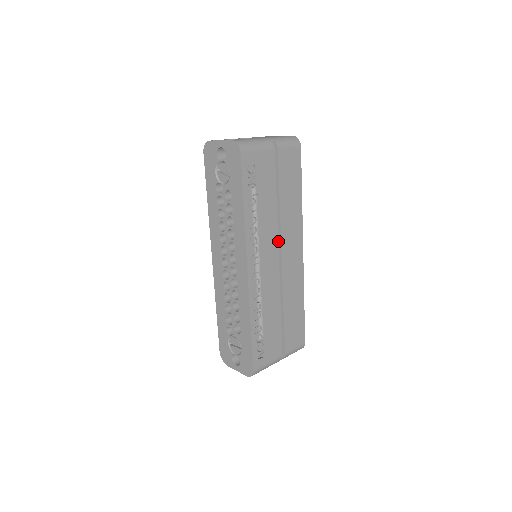
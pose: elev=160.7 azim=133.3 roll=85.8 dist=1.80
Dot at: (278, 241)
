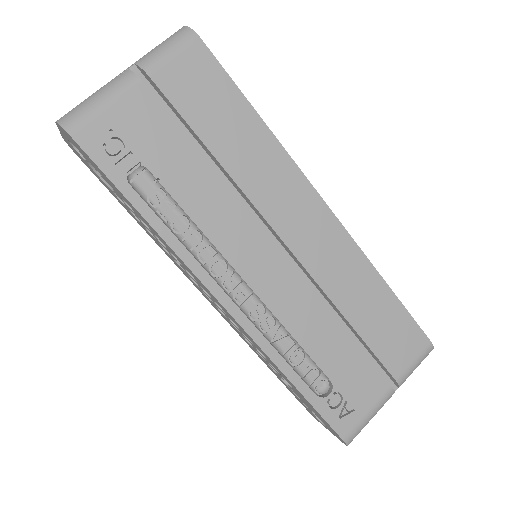
Dot at: (263, 221)
